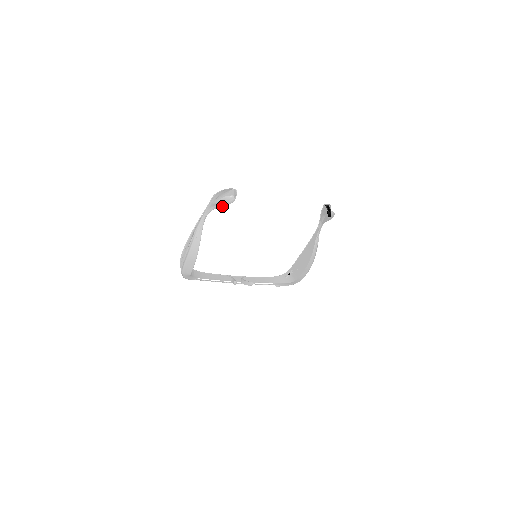
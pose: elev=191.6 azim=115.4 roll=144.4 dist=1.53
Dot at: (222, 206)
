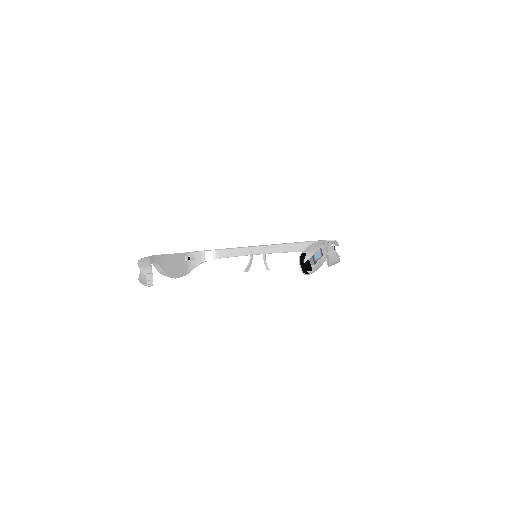
Dot at: occluded
